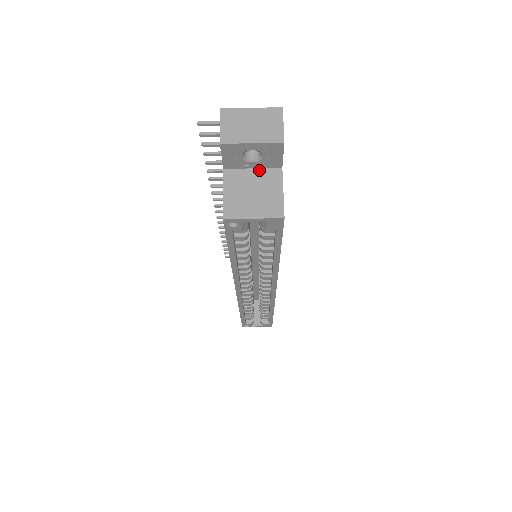
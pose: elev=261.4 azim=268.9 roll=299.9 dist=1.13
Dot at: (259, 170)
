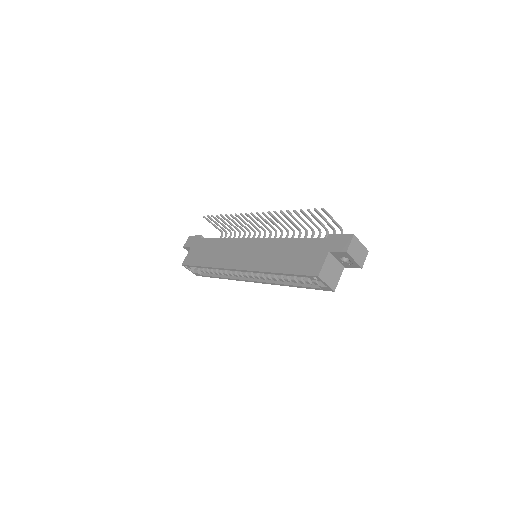
Dot at: (338, 262)
